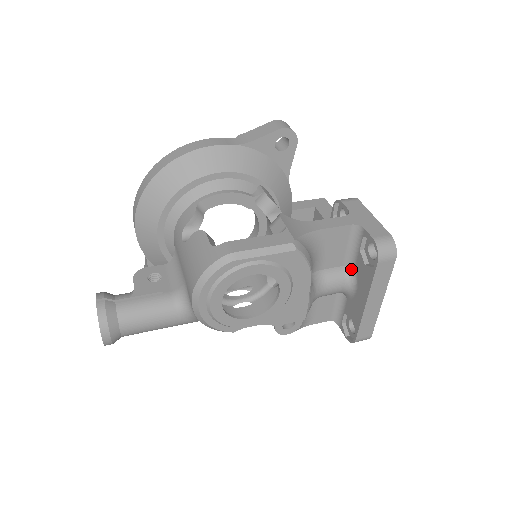
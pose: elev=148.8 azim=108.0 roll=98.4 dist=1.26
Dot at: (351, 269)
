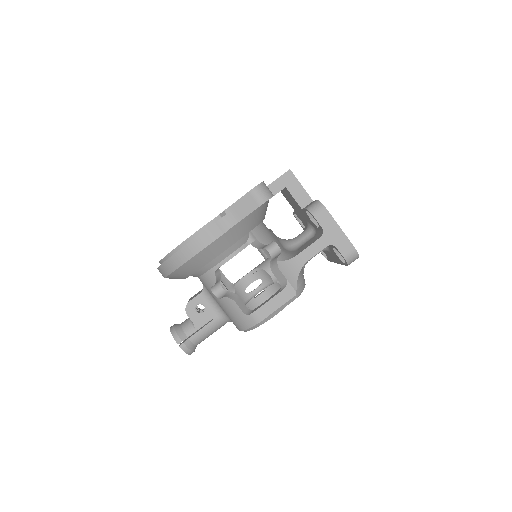
Dot at: occluded
